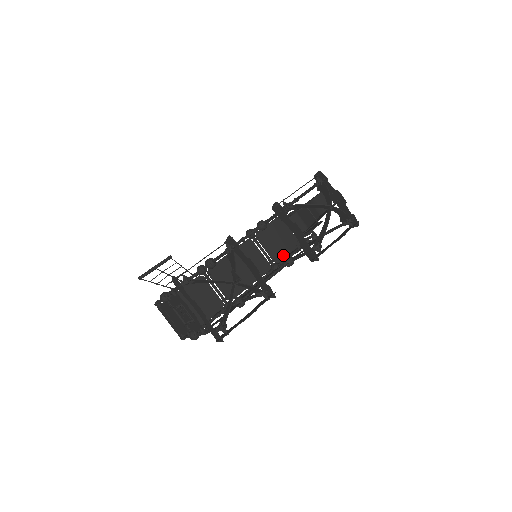
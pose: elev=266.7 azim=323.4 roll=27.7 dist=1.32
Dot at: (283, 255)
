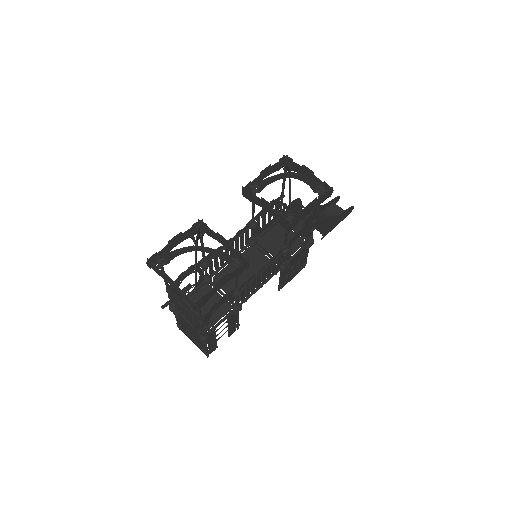
Dot at: occluded
